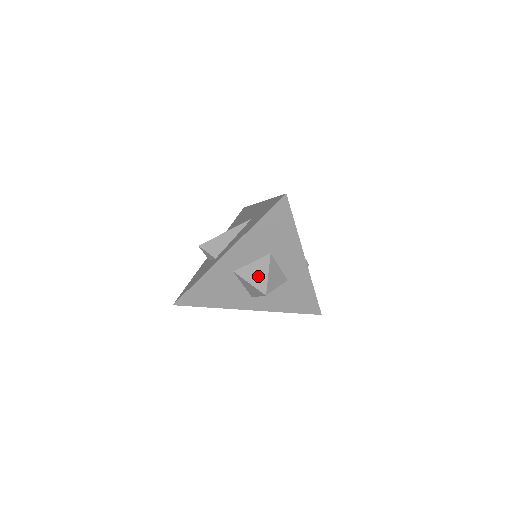
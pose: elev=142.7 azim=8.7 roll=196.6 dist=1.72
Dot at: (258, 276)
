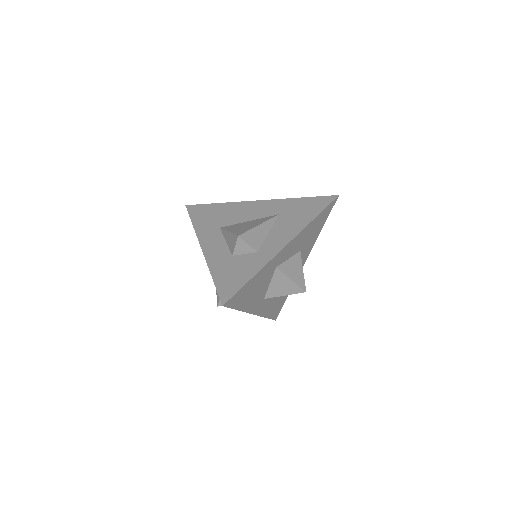
Dot at: (297, 273)
